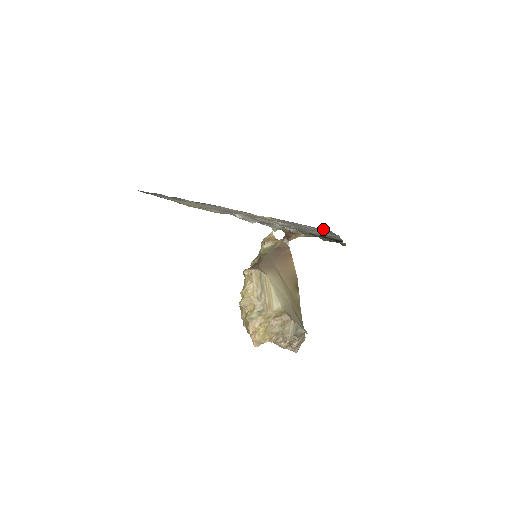
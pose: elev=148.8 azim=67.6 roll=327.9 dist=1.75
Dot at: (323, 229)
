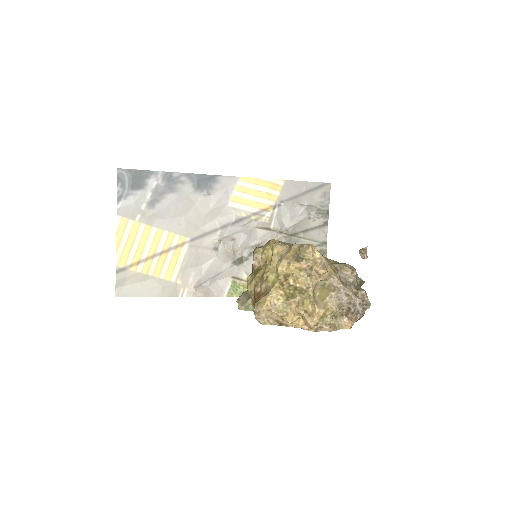
Dot at: (323, 191)
